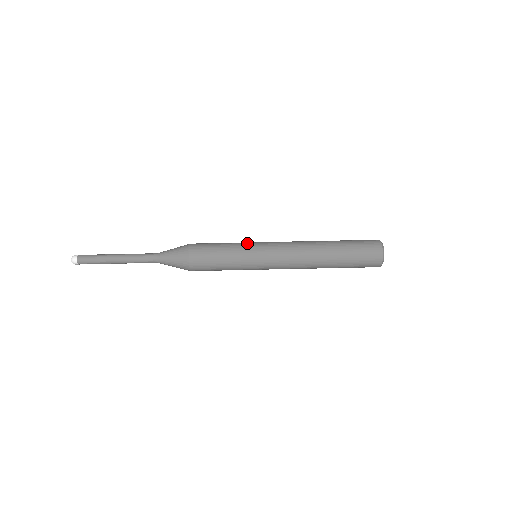
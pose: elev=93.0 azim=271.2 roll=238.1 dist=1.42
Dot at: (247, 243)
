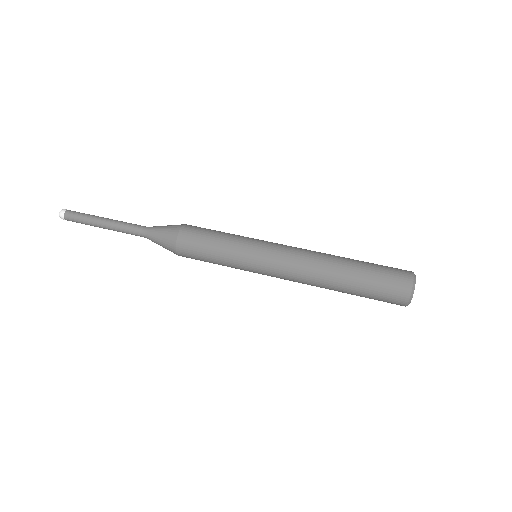
Dot at: (248, 238)
